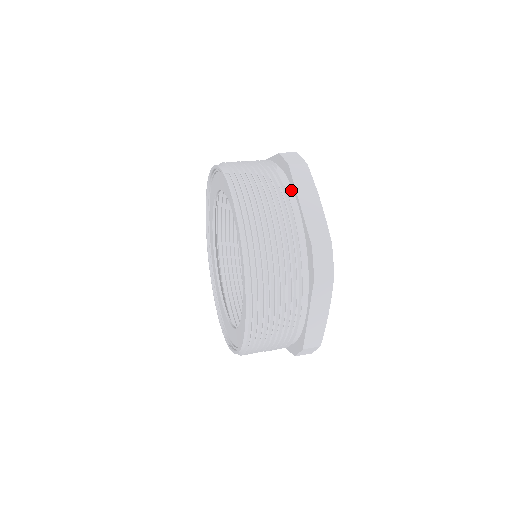
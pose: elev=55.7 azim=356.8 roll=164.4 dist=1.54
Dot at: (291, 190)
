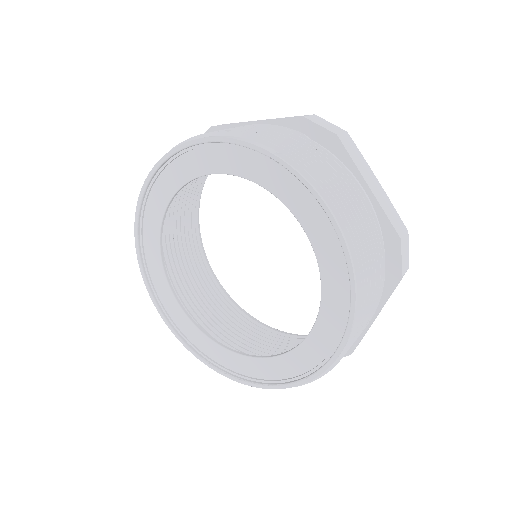
Dot at: (348, 170)
